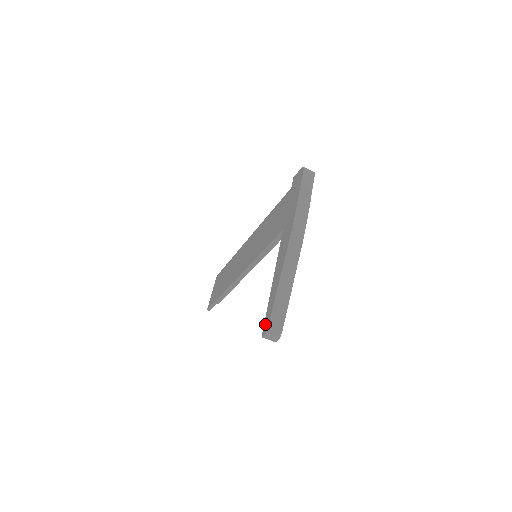
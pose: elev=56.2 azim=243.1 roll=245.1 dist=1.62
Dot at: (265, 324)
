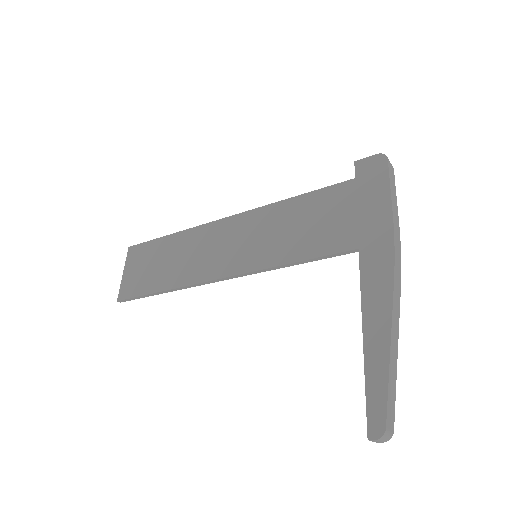
Dot at: (373, 418)
